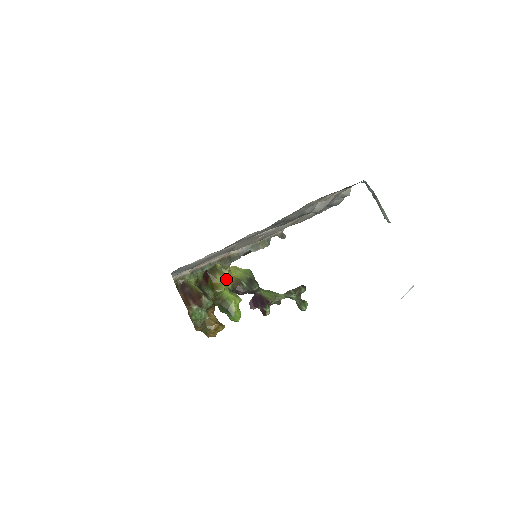
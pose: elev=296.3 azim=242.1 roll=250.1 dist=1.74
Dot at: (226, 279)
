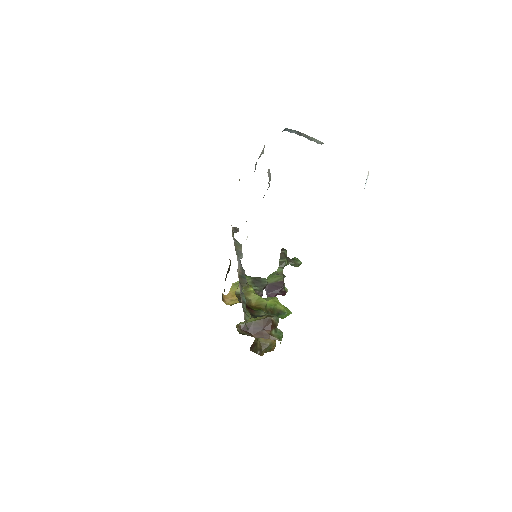
Dot at: (256, 294)
